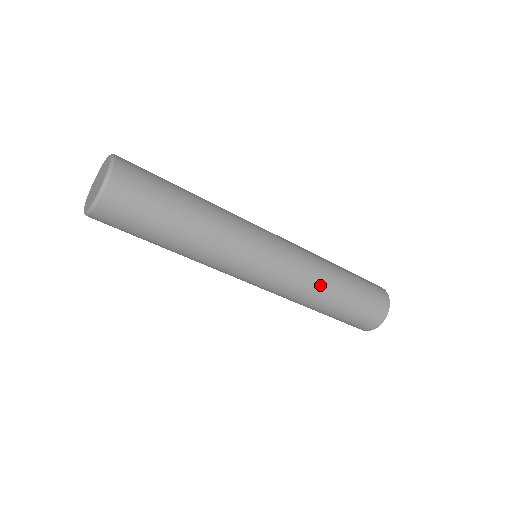
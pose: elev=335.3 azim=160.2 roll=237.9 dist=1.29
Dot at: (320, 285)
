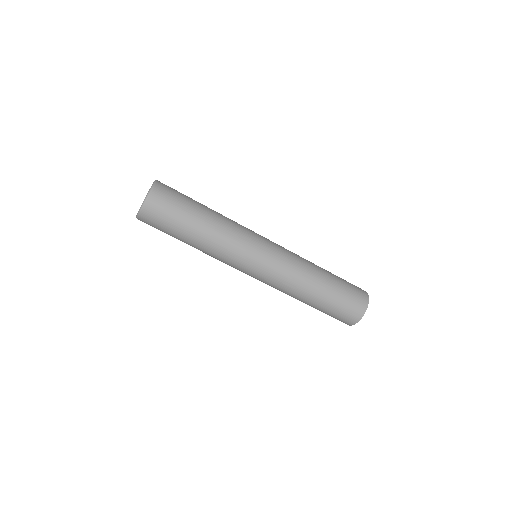
Dot at: (294, 293)
